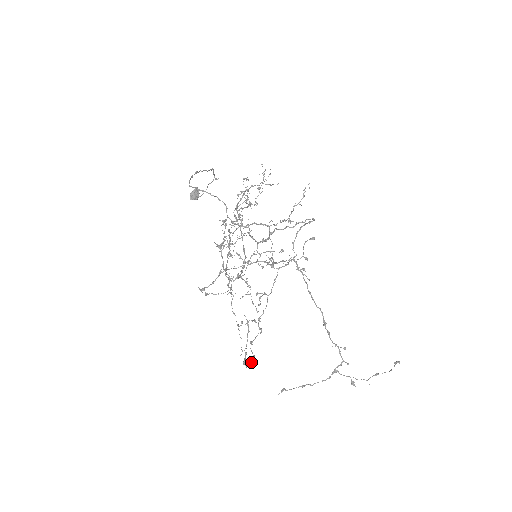
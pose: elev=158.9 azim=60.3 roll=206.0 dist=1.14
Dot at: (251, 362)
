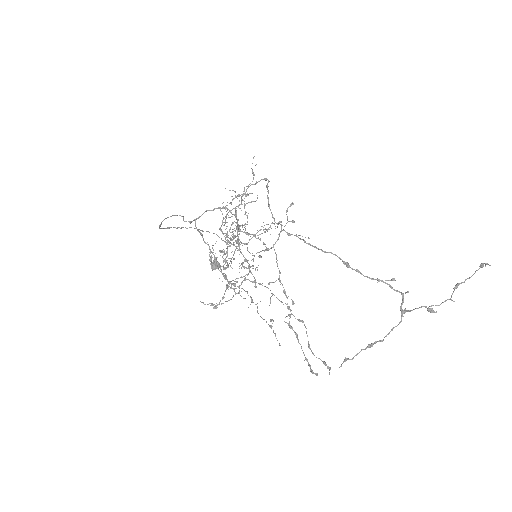
Dot at: (329, 373)
